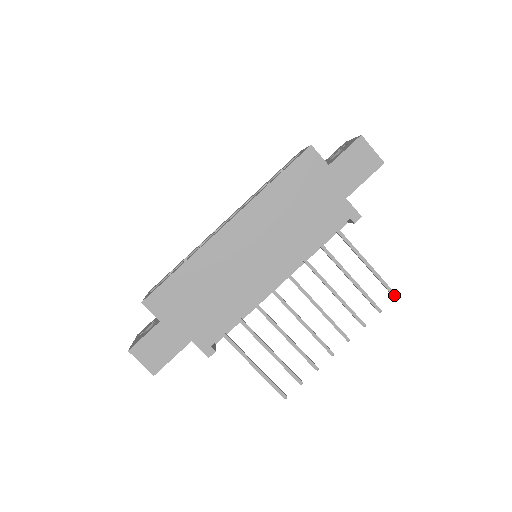
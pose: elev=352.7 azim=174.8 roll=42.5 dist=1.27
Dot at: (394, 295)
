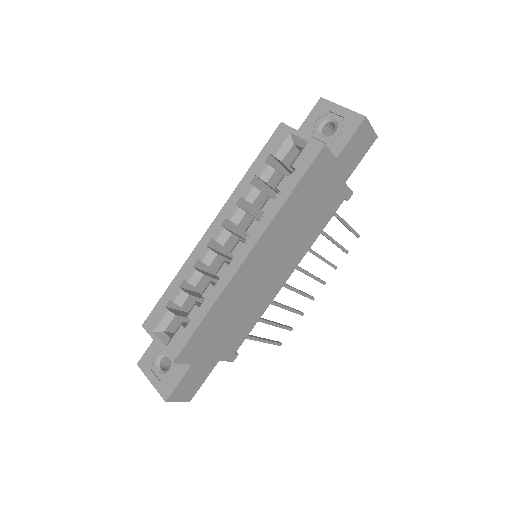
Dot at: (358, 236)
